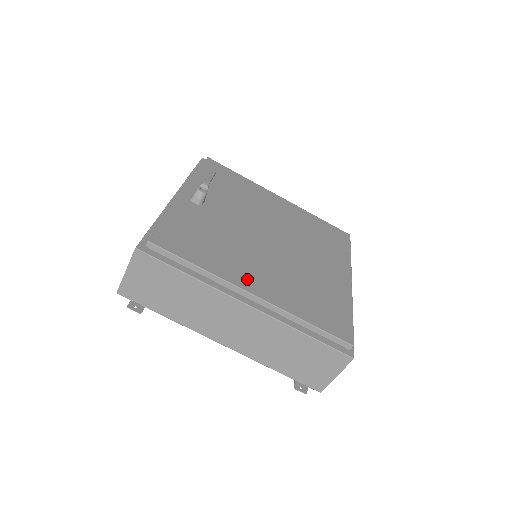
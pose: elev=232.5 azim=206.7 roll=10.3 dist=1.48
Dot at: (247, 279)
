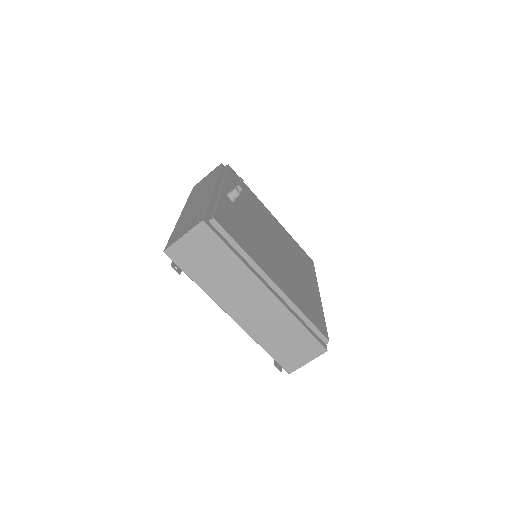
Dot at: (269, 270)
